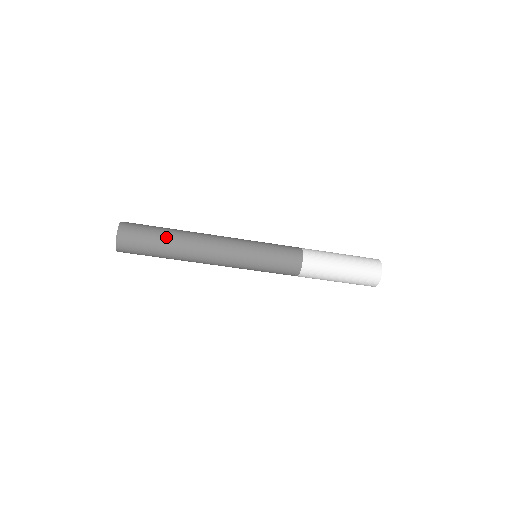
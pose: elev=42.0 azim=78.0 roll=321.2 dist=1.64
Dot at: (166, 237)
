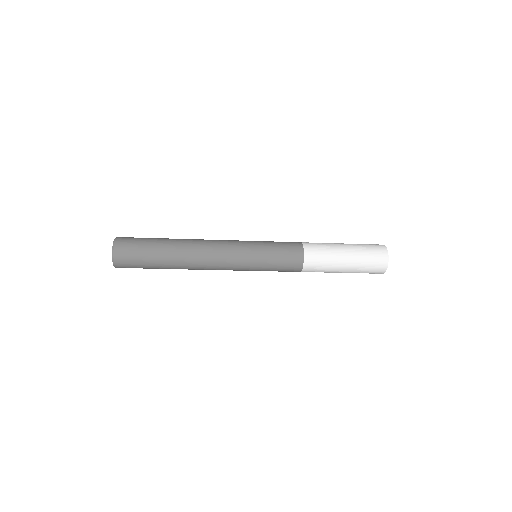
Dot at: (162, 267)
